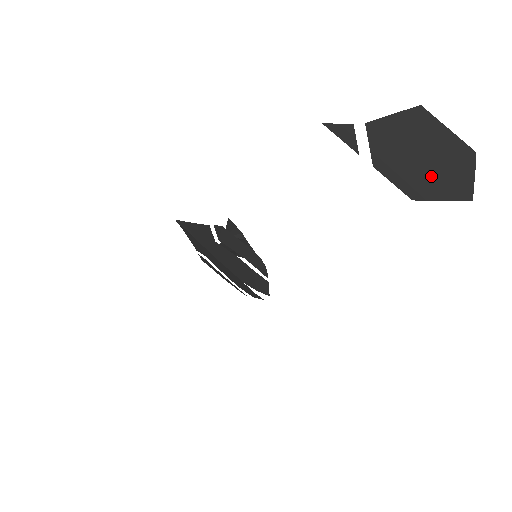
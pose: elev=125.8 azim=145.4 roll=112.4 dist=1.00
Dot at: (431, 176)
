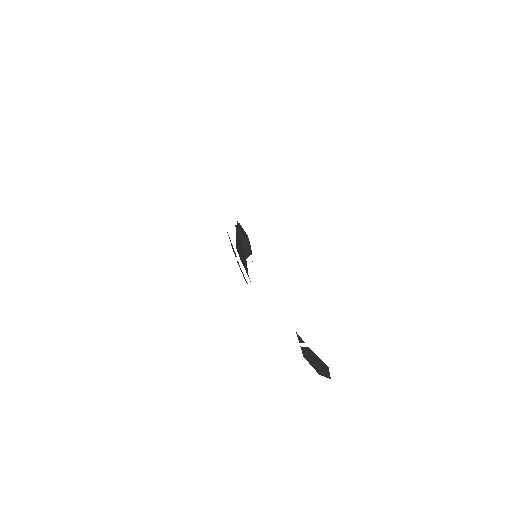
Dot at: (314, 364)
